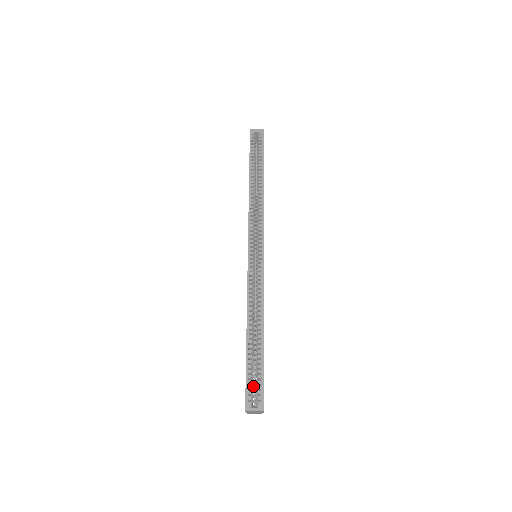
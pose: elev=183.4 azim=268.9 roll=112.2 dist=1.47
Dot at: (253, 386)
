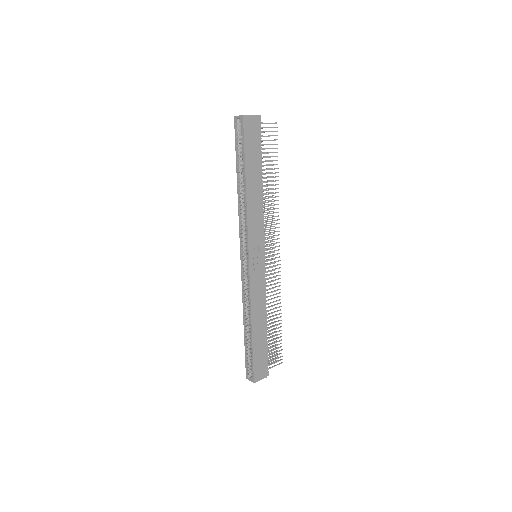
Dot at: occluded
